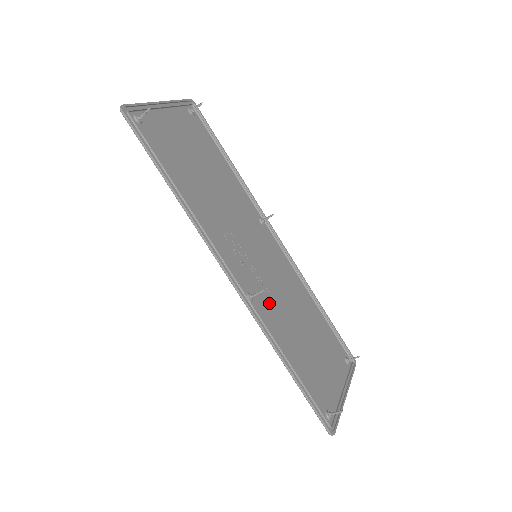
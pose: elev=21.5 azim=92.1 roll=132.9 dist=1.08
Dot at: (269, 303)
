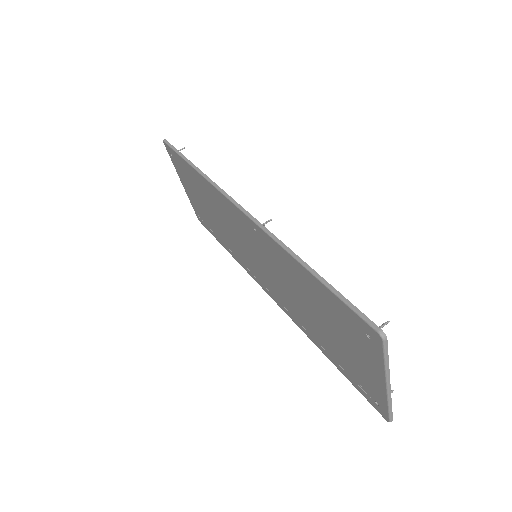
Dot at: (274, 259)
